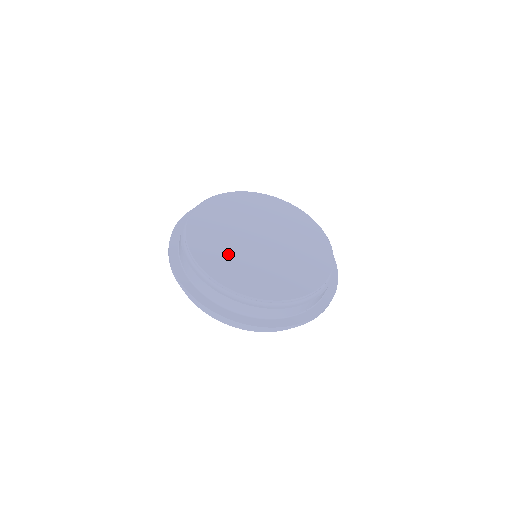
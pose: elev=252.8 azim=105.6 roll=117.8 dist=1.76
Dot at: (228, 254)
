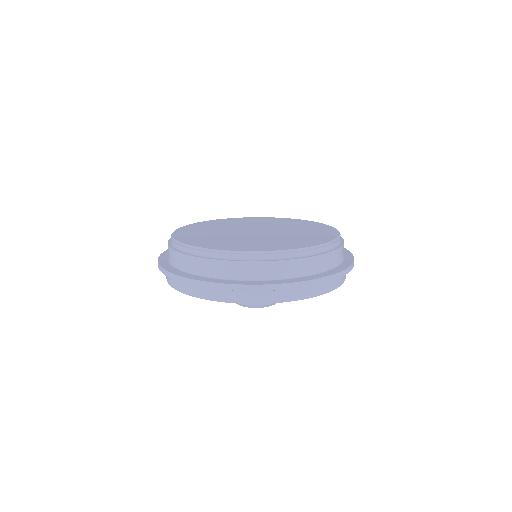
Dot at: (221, 239)
